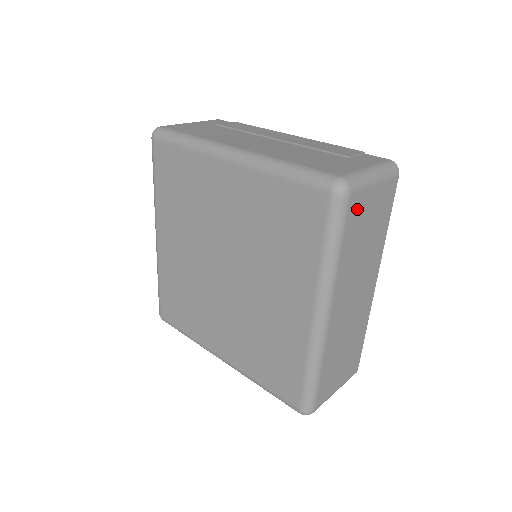
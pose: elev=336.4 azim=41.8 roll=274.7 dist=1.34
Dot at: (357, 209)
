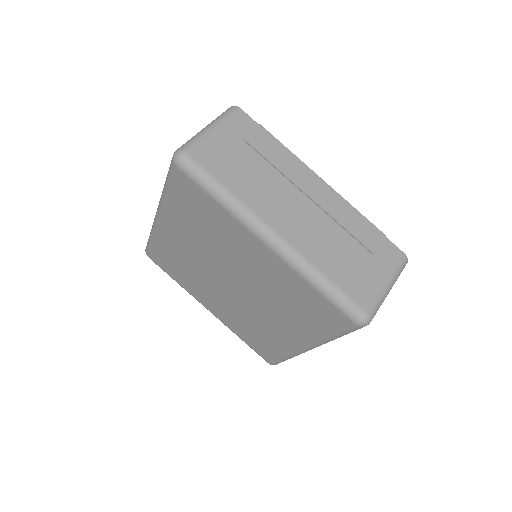
Dot at: occluded
